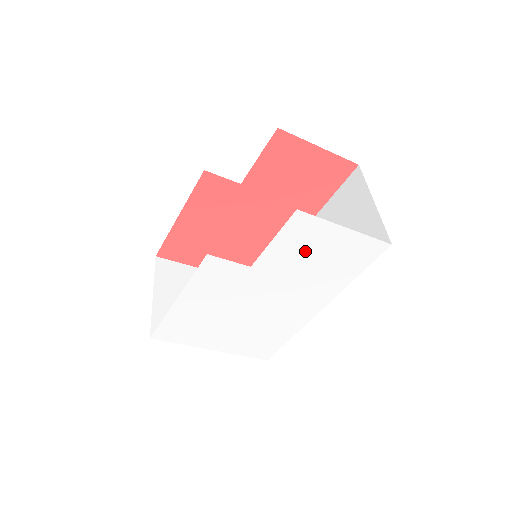
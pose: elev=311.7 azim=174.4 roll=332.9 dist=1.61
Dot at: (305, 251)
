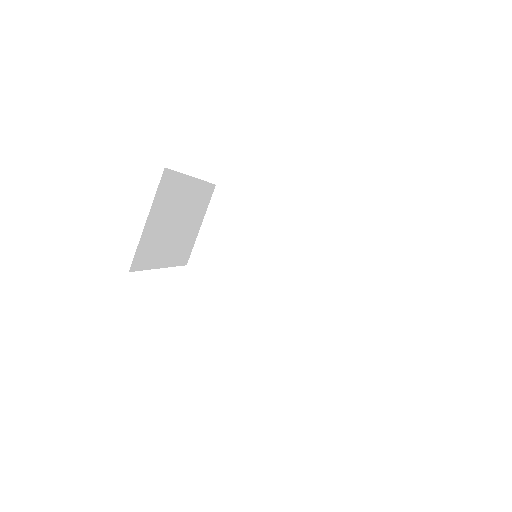
Dot at: occluded
